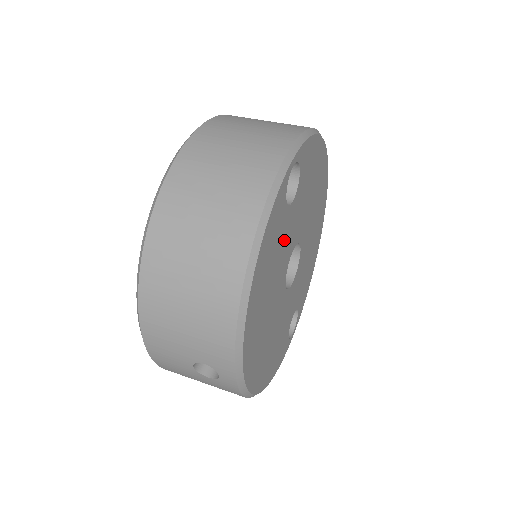
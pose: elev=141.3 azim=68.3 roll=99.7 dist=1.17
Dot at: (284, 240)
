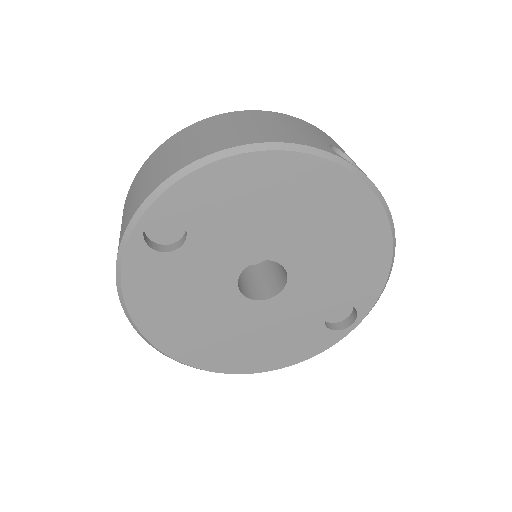
Dot at: (194, 274)
